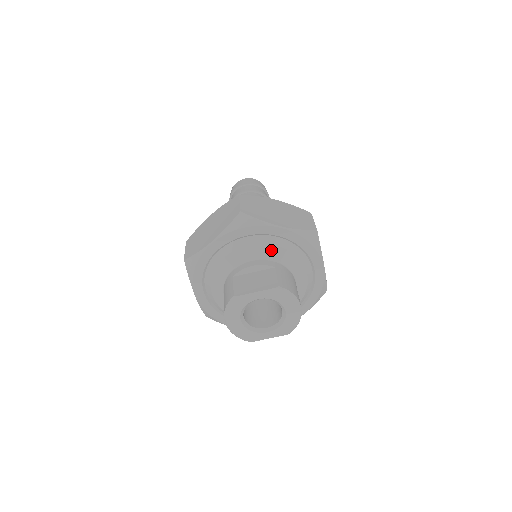
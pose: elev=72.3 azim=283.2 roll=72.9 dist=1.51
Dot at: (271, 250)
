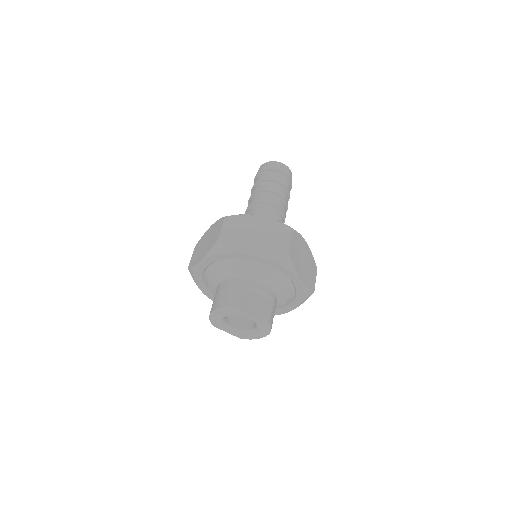
Dot at: (280, 287)
